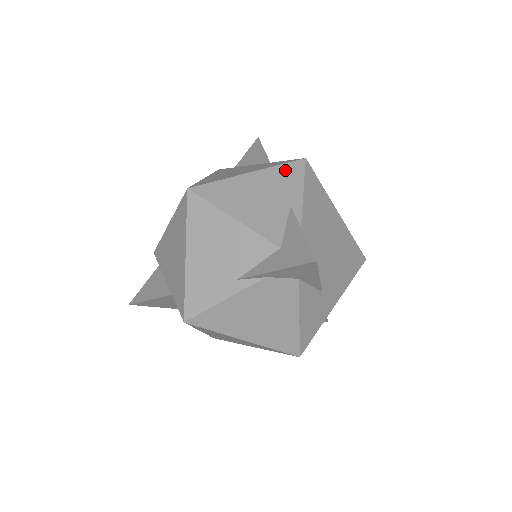
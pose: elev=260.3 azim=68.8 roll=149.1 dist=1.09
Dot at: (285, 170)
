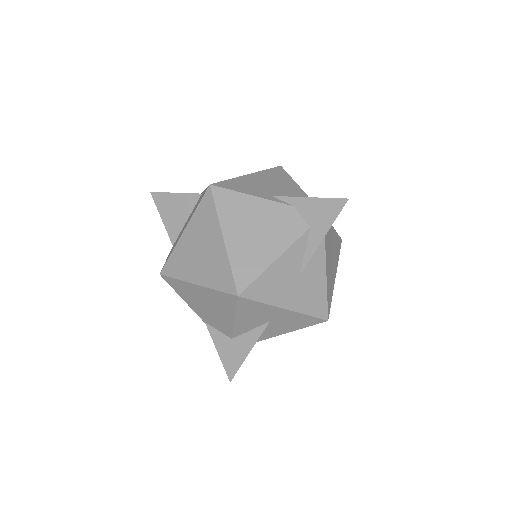
Dot at: occluded
